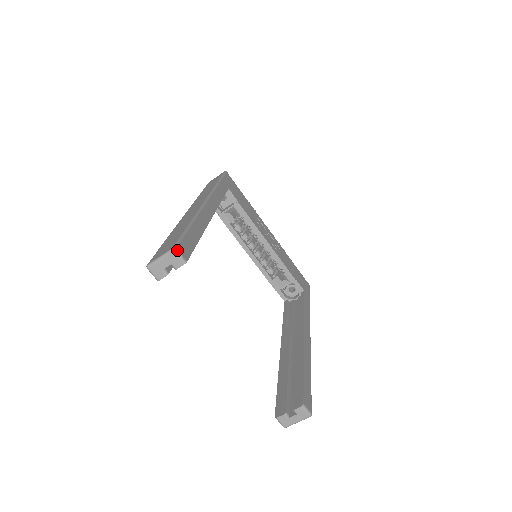
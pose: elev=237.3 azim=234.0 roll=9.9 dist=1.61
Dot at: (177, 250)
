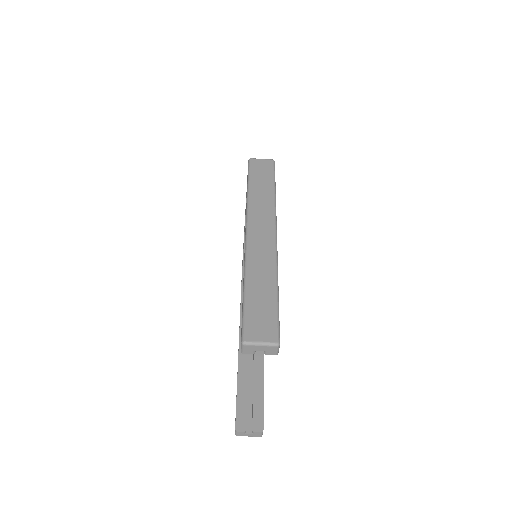
Dot at: occluded
